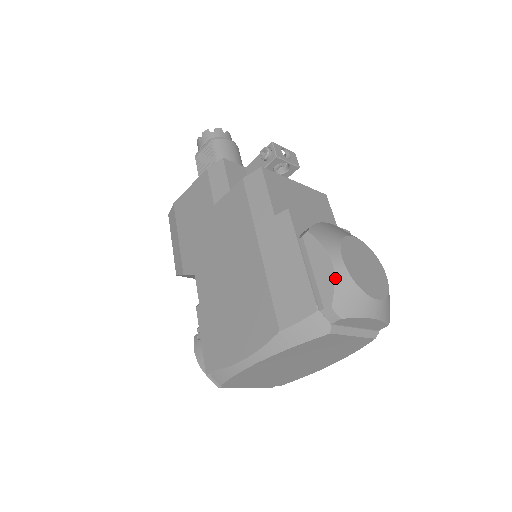
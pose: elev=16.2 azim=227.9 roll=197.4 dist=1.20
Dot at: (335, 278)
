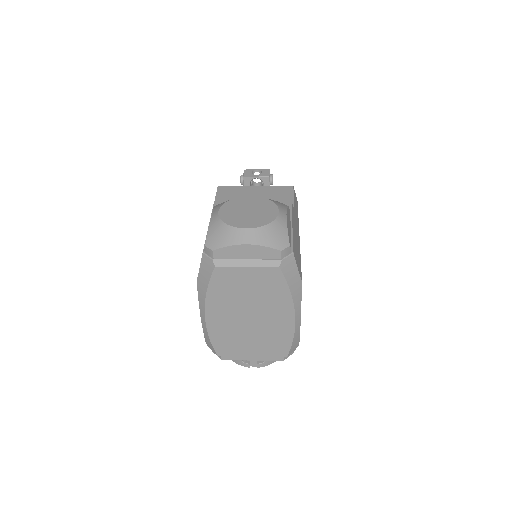
Dot at: (210, 225)
